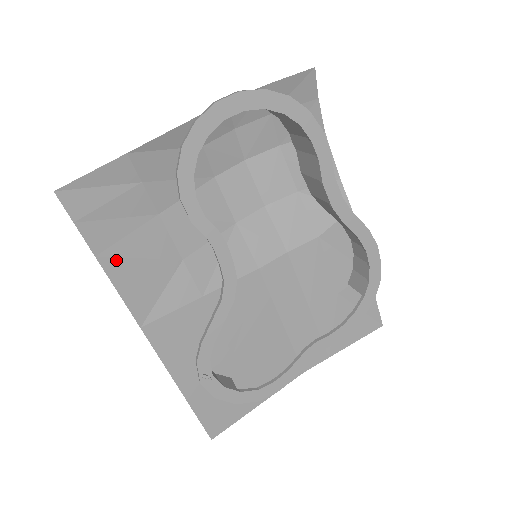
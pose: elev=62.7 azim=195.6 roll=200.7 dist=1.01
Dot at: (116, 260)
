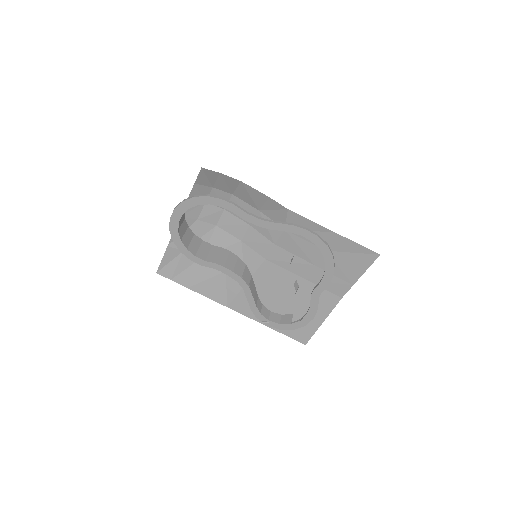
Dot at: (196, 285)
